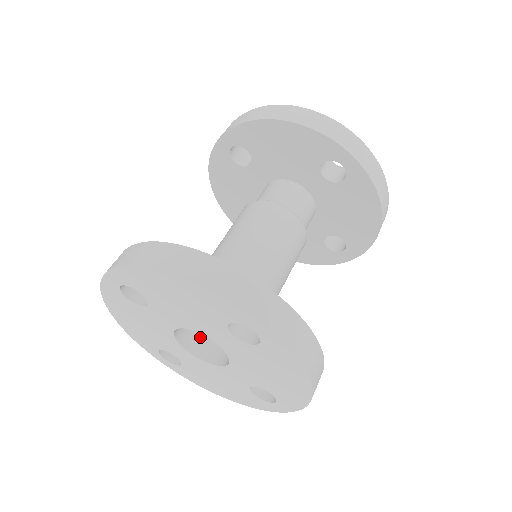
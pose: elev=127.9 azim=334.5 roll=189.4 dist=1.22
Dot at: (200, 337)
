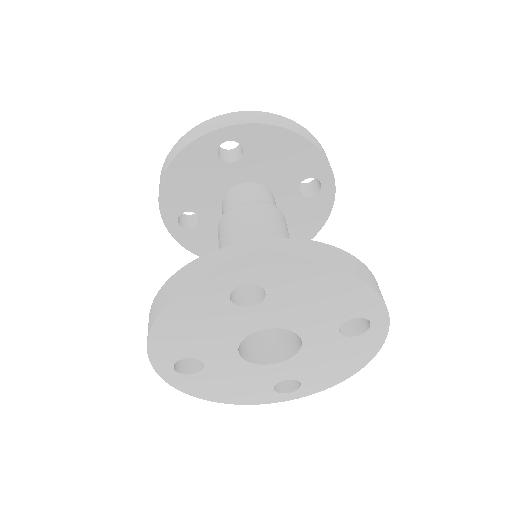
Dot at: (276, 346)
